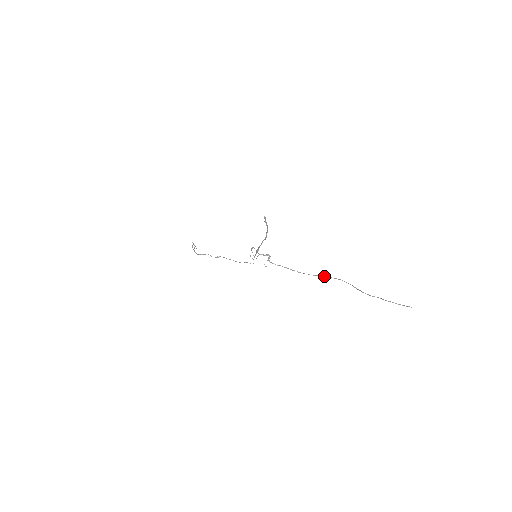
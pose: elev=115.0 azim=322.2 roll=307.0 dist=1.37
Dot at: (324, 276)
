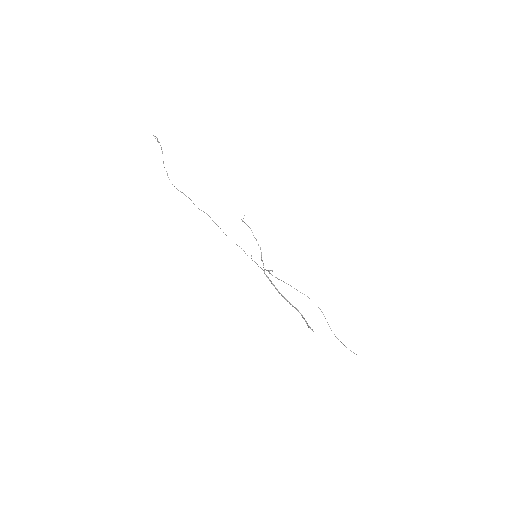
Dot at: (308, 297)
